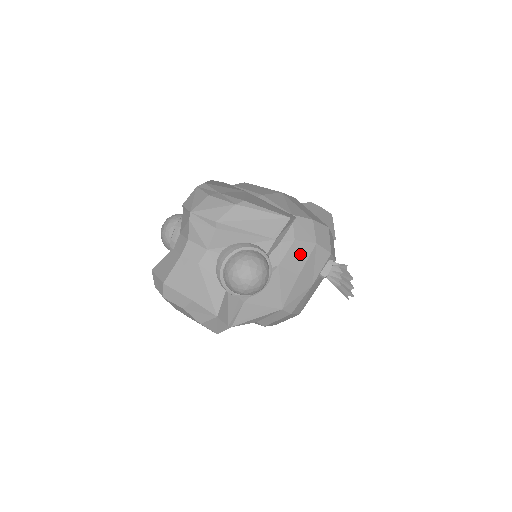
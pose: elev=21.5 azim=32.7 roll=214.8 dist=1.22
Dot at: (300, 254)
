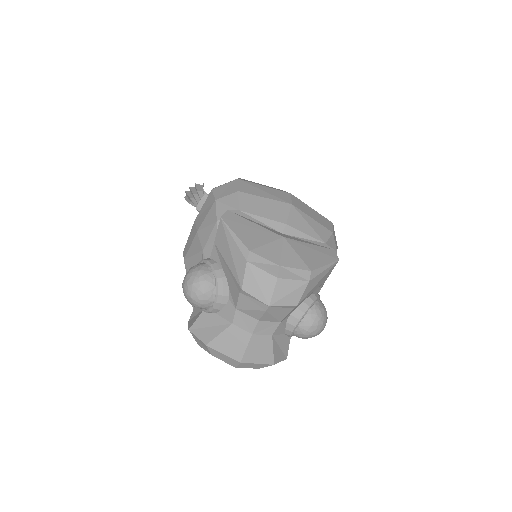
Dot at: occluded
